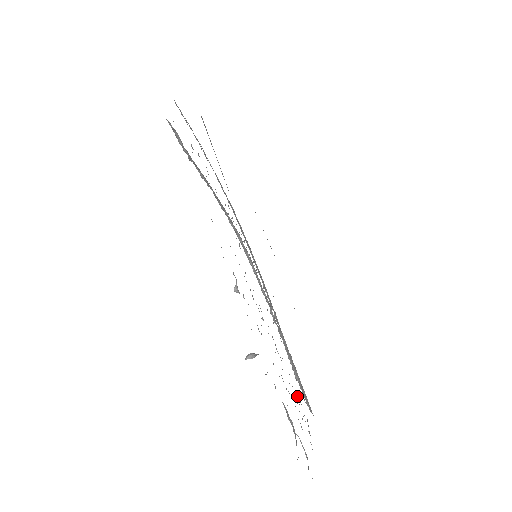
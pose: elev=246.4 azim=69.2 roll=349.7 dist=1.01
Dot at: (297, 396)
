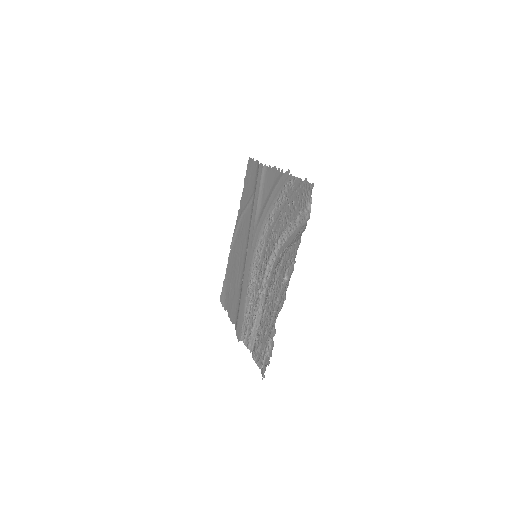
Dot at: (257, 338)
